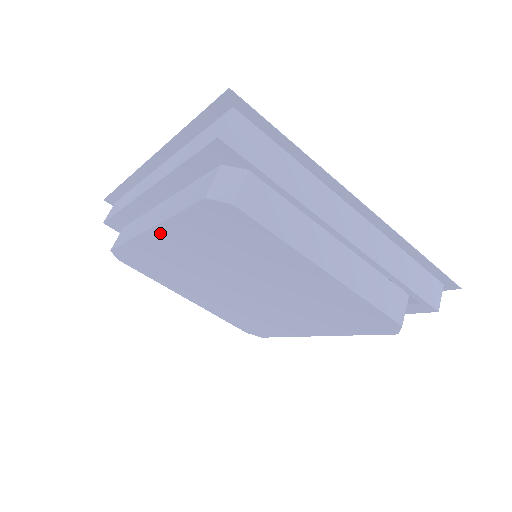
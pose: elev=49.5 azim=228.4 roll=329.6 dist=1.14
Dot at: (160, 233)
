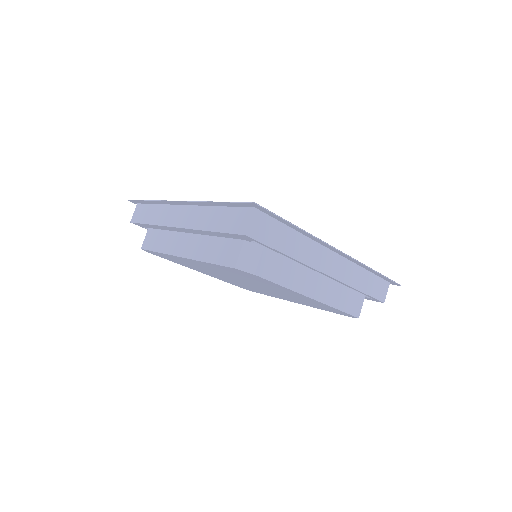
Dot at: (191, 260)
